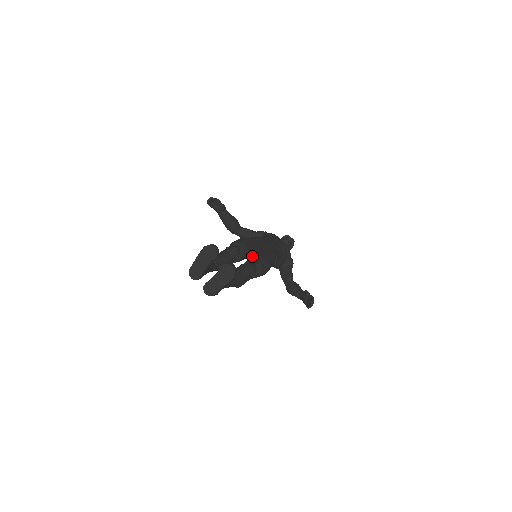
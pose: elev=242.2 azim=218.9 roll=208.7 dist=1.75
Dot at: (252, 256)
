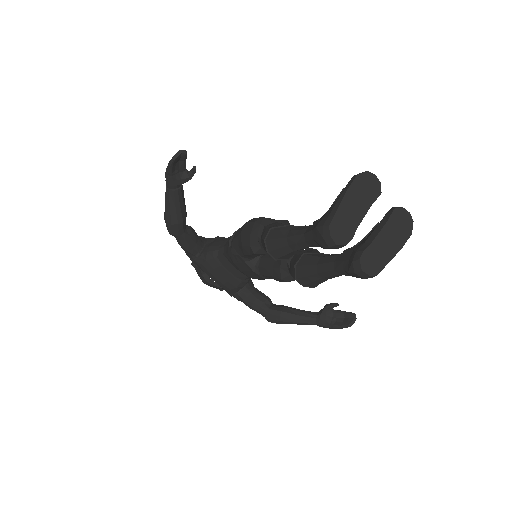
Dot at: occluded
